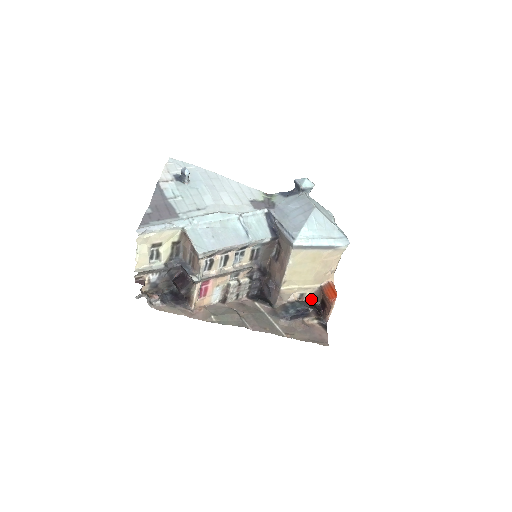
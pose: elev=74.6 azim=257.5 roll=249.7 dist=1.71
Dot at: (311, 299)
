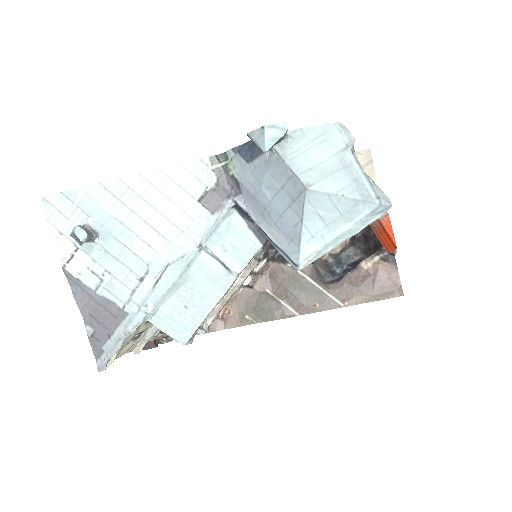
Dot at: (360, 232)
